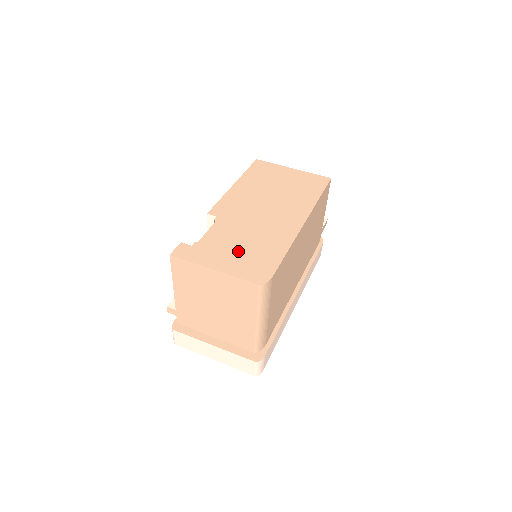
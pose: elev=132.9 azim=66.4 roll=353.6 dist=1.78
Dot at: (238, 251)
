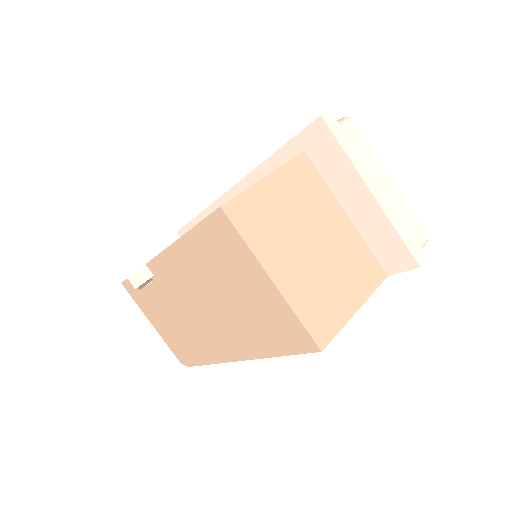
Dot at: (169, 327)
